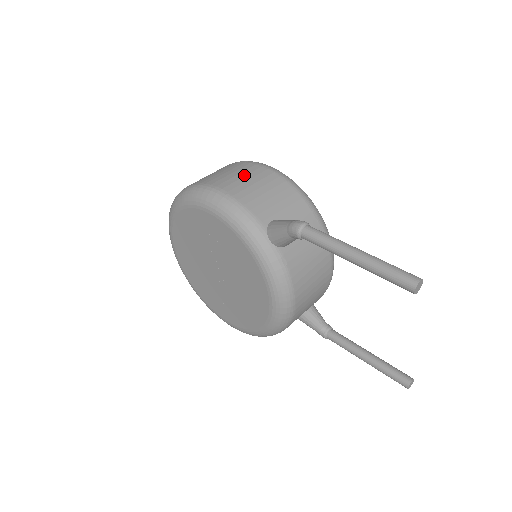
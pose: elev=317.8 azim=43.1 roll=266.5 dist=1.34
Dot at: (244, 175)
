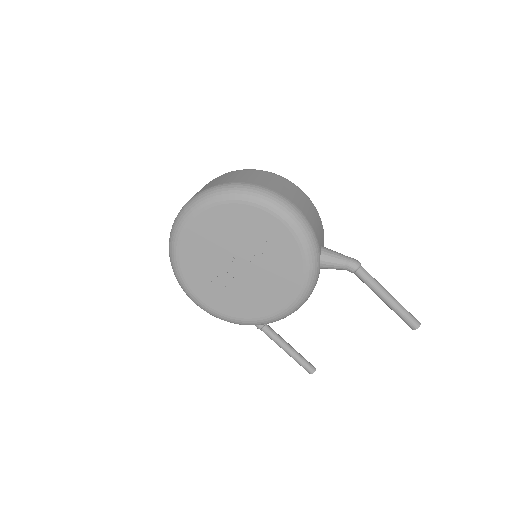
Dot at: (300, 197)
